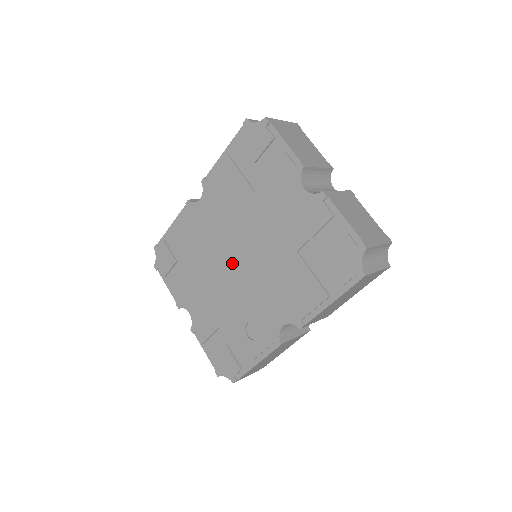
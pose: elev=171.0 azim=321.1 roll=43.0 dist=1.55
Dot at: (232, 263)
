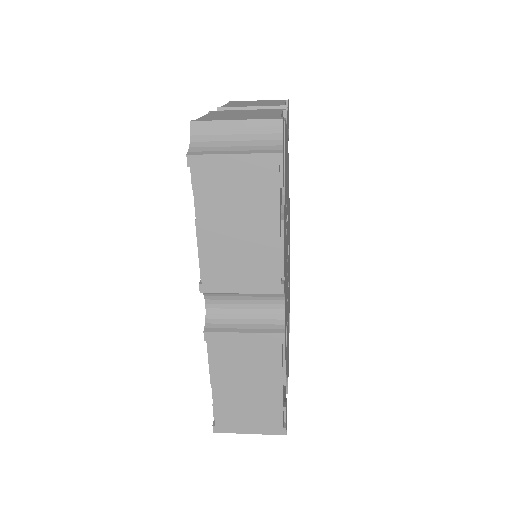
Dot at: occluded
